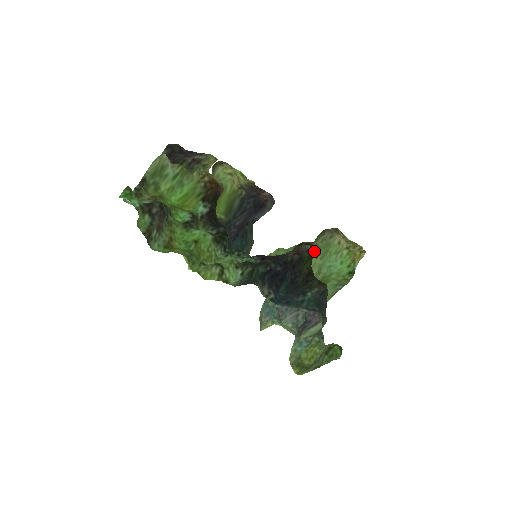
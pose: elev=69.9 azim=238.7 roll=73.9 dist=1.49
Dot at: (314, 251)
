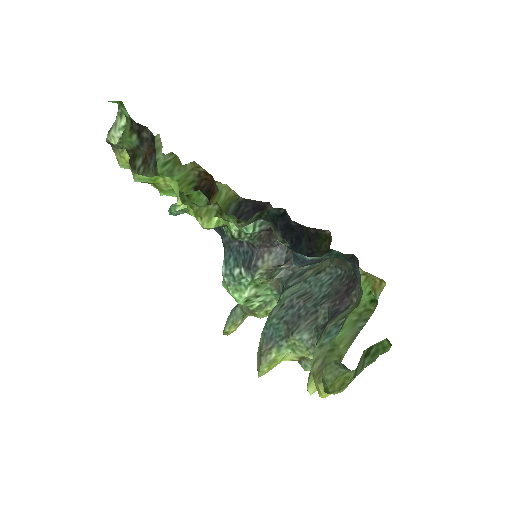
Dot at: (331, 236)
